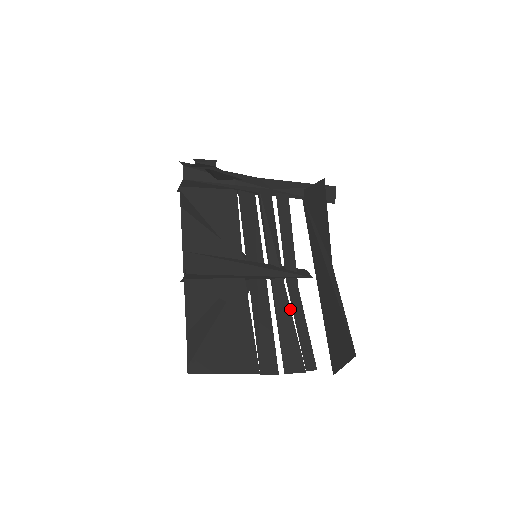
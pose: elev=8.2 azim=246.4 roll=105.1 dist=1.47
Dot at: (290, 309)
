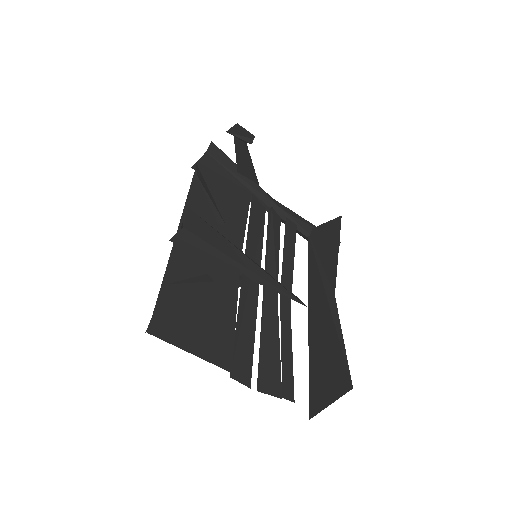
Dot at: (278, 324)
